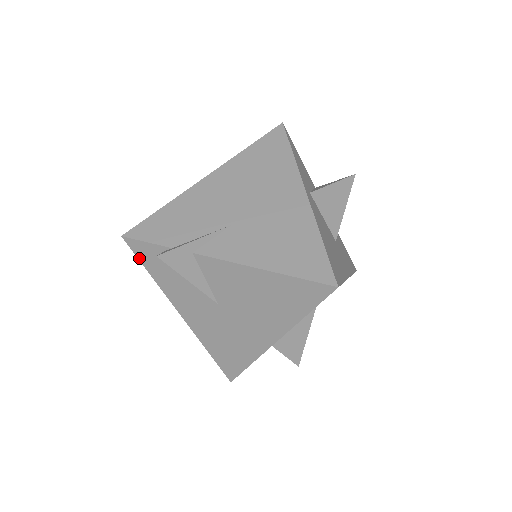
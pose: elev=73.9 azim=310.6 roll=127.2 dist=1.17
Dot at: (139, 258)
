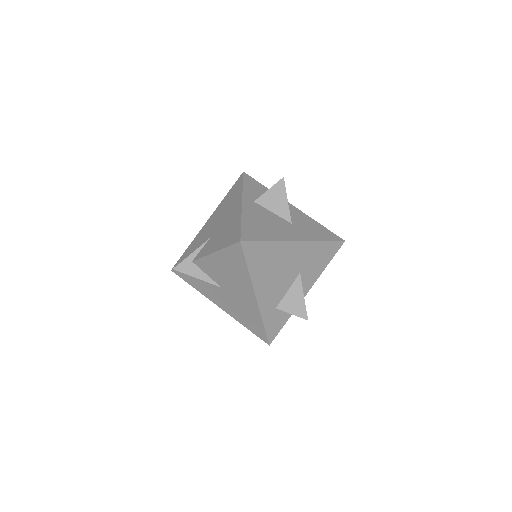
Dot at: (183, 279)
